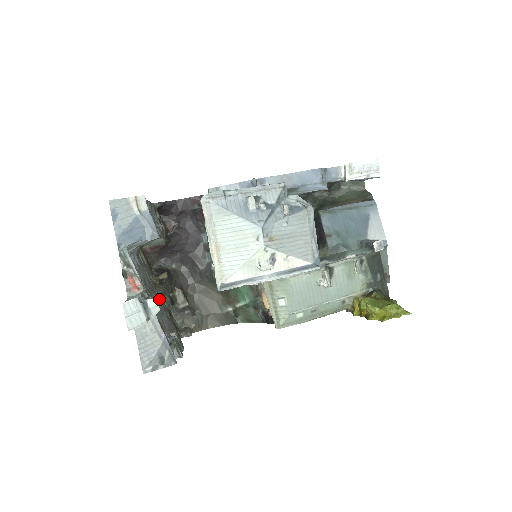
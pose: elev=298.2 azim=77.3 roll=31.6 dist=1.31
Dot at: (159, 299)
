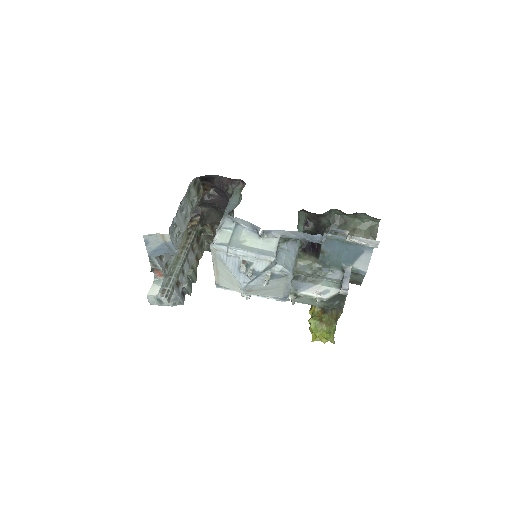
Dot at: (172, 290)
